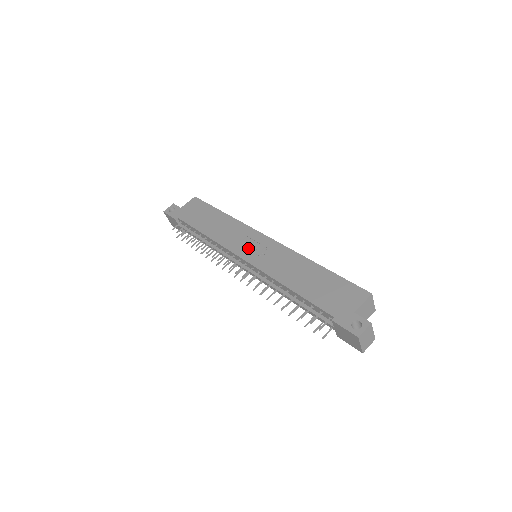
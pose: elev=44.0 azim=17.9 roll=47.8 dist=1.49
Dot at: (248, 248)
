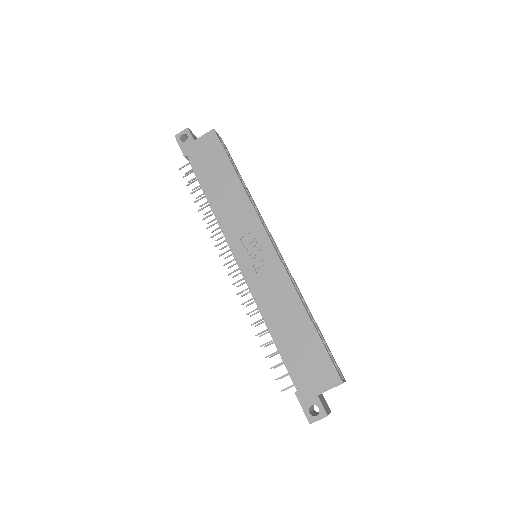
Dot at: (248, 250)
